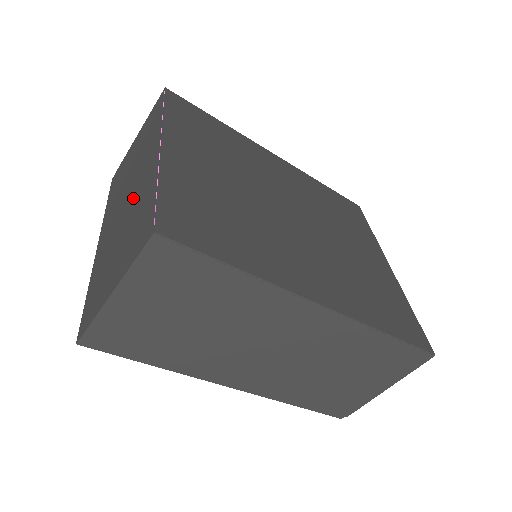
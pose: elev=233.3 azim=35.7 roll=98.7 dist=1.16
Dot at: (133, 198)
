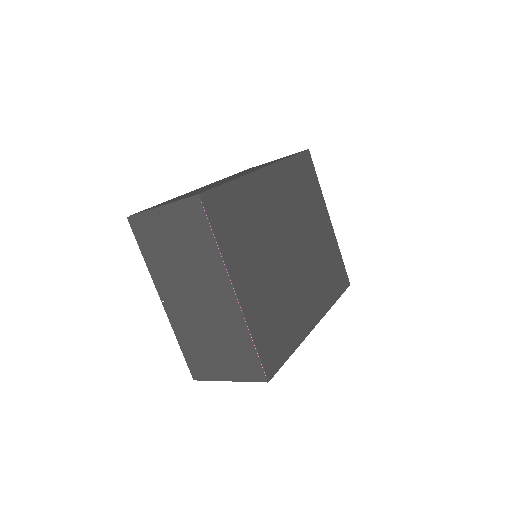
Dot at: (213, 314)
